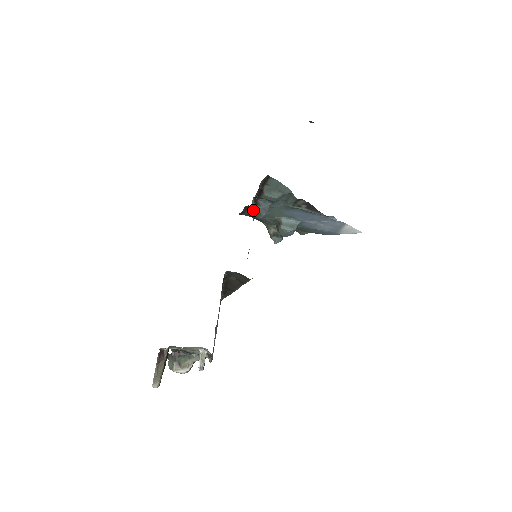
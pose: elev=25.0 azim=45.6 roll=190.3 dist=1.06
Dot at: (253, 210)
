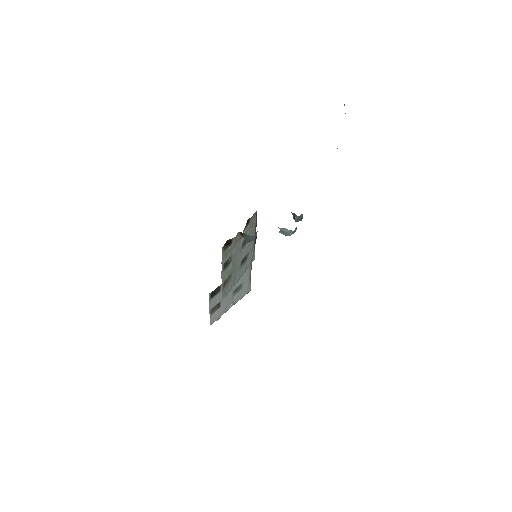
Dot at: (243, 236)
